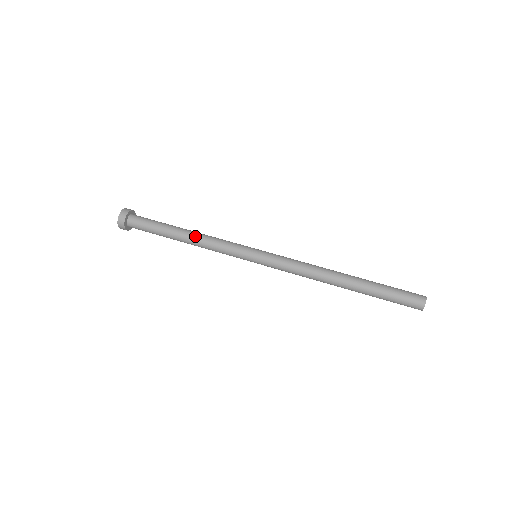
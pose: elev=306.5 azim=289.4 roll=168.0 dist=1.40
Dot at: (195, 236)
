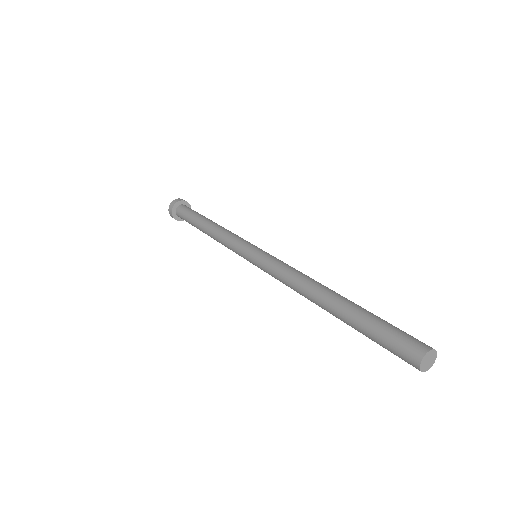
Dot at: (219, 225)
